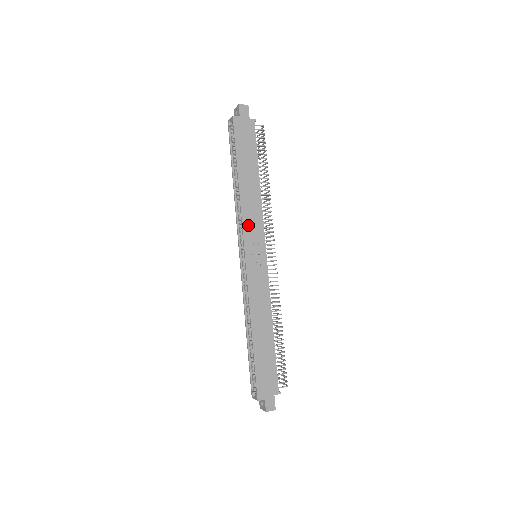
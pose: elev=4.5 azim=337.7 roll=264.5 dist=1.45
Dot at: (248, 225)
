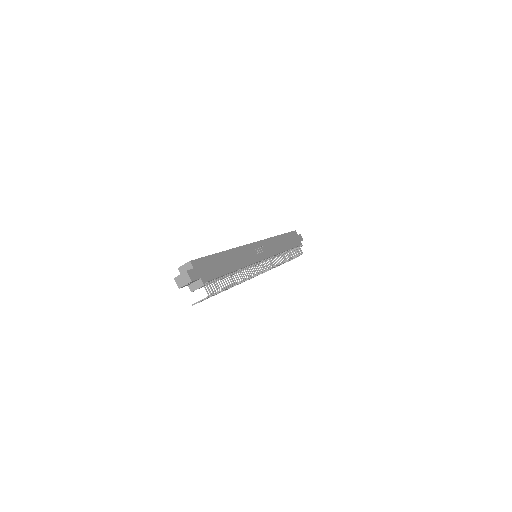
Dot at: (268, 243)
